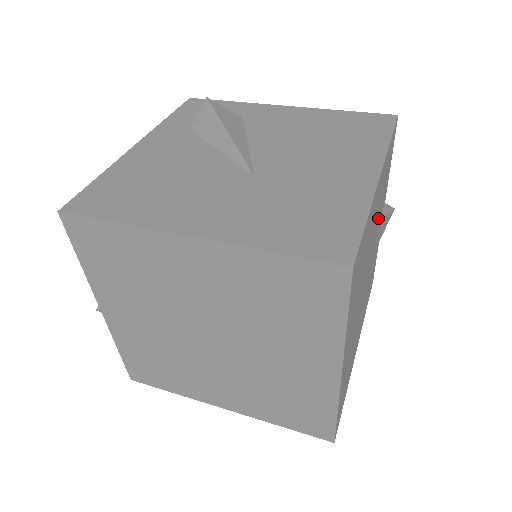
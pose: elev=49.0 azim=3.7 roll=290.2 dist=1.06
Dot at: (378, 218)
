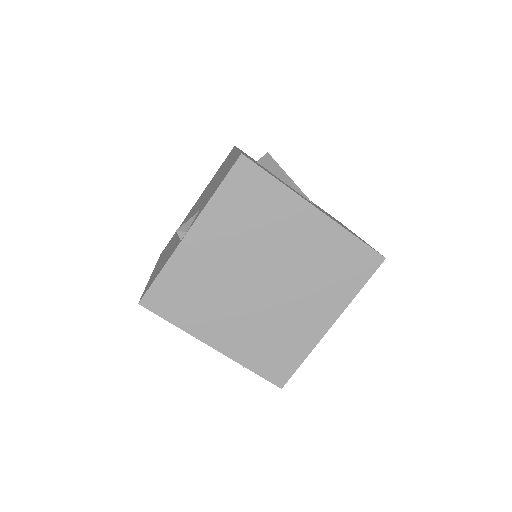
Dot at: occluded
